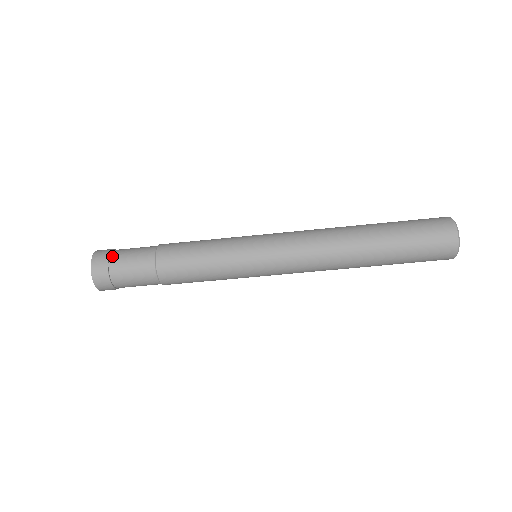
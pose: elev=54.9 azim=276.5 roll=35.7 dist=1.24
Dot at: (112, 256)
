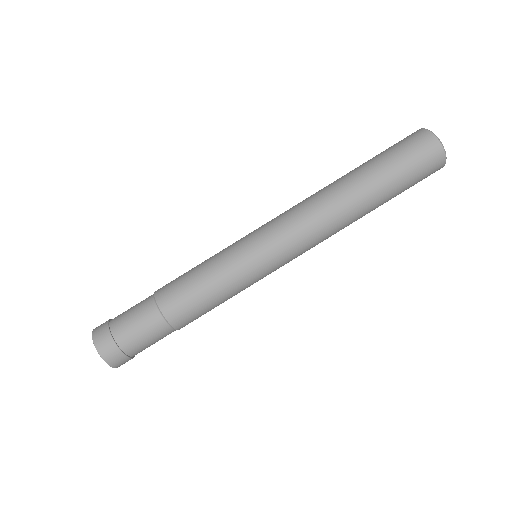
Dot at: (112, 322)
